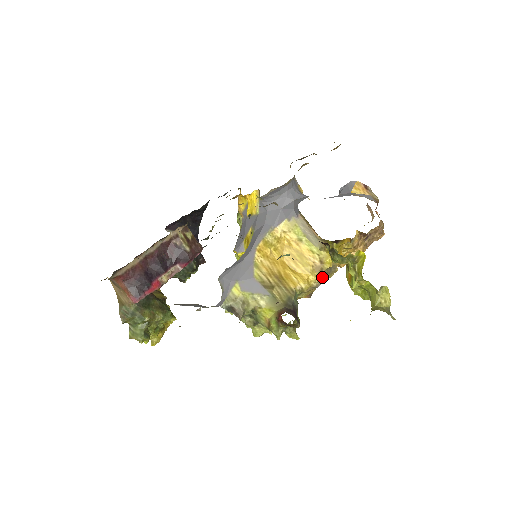
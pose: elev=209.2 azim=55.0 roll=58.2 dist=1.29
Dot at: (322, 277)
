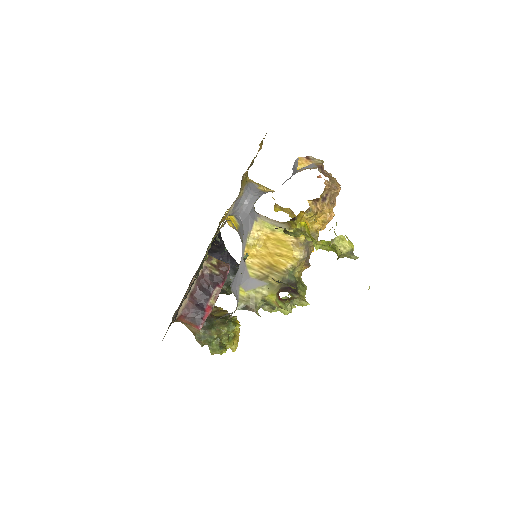
Dot at: (305, 248)
